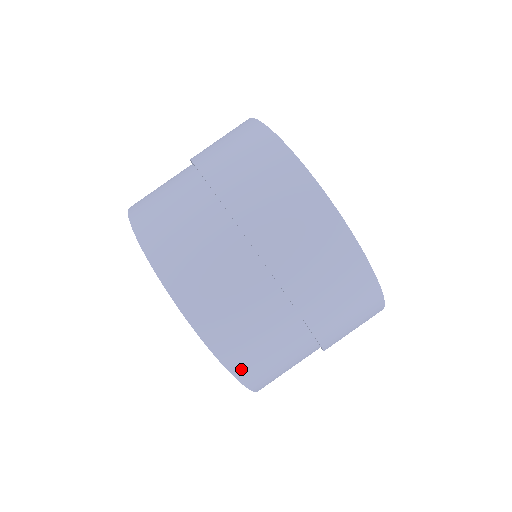
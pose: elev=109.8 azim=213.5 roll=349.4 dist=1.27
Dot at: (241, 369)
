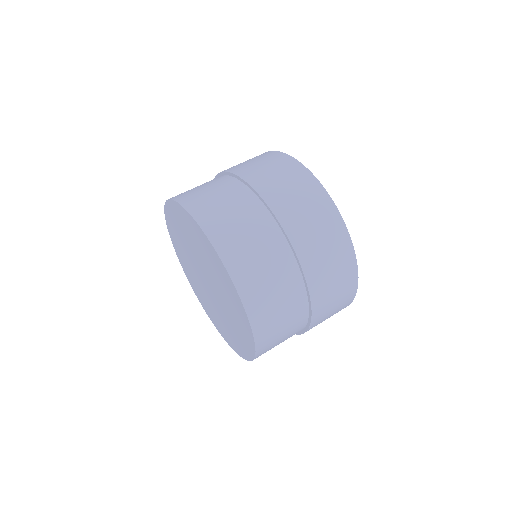
Dot at: occluded
